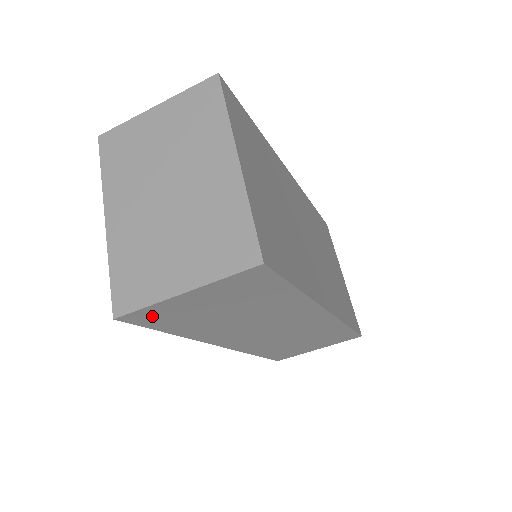
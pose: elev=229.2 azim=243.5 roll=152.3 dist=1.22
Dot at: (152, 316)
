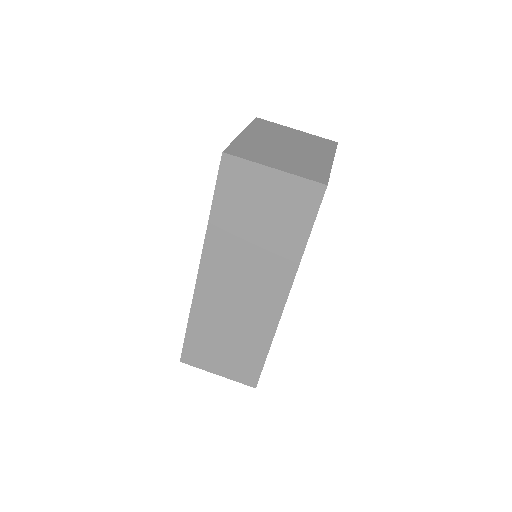
Dot at: (235, 174)
